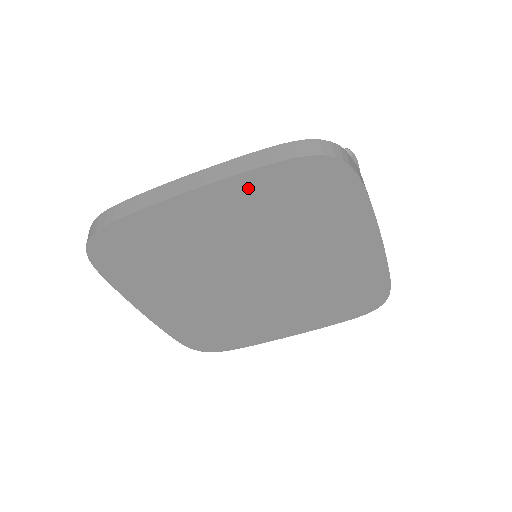
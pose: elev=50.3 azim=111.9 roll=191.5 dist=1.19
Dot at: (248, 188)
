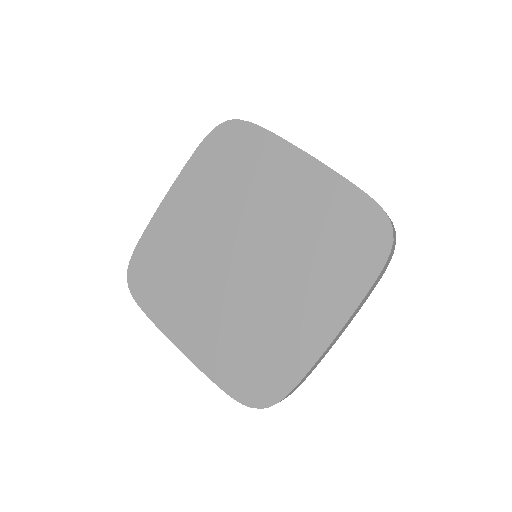
Dot at: (193, 174)
